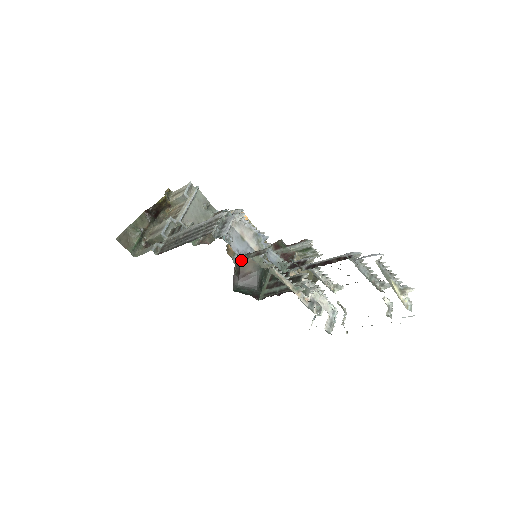
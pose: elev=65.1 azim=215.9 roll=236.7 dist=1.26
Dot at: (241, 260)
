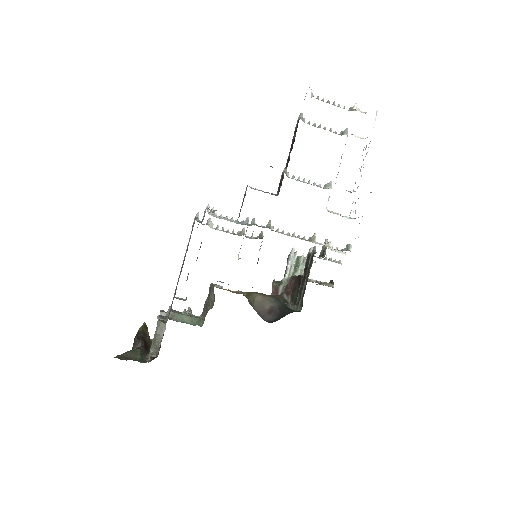
Dot at: (253, 302)
